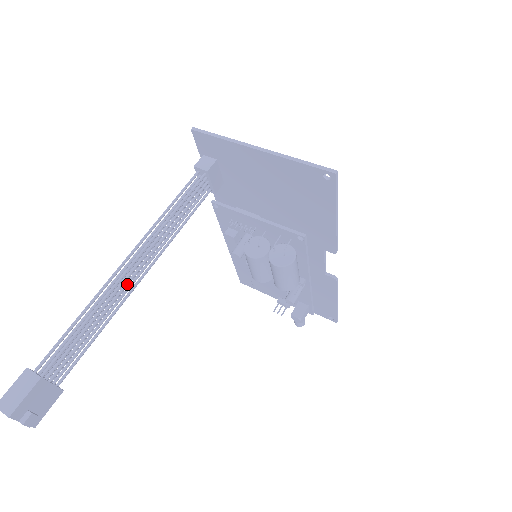
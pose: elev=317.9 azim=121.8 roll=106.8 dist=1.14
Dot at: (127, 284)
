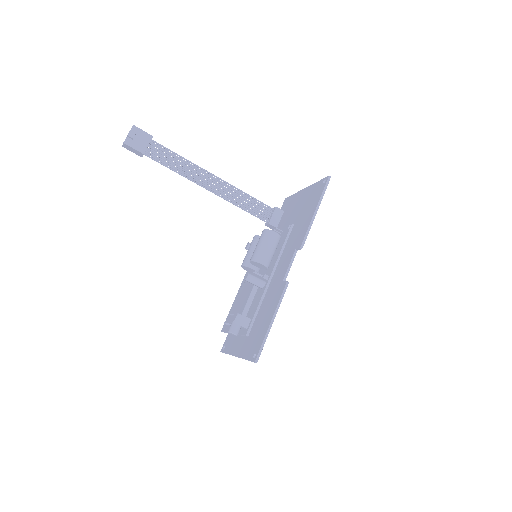
Dot at: (204, 177)
